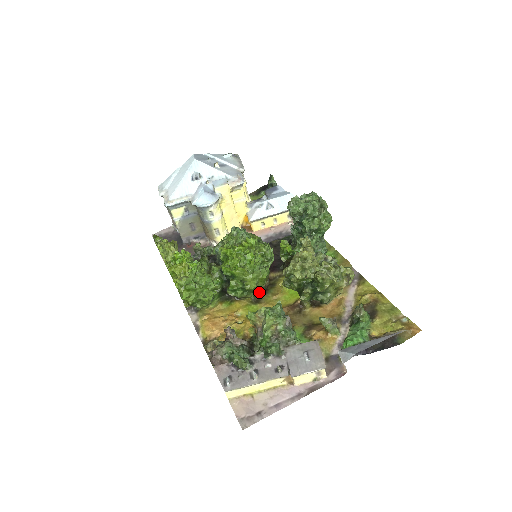
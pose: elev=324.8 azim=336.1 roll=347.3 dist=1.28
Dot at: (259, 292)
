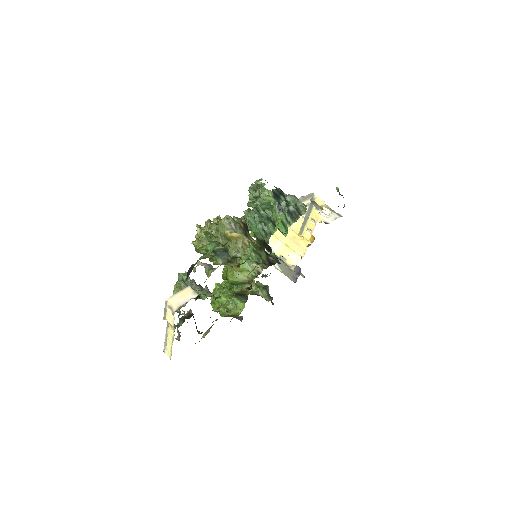
Dot at: occluded
